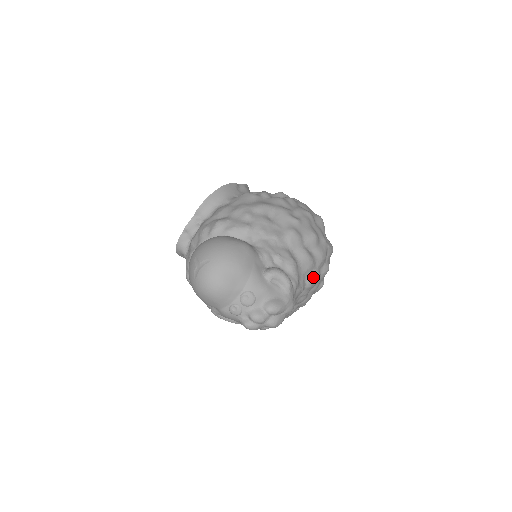
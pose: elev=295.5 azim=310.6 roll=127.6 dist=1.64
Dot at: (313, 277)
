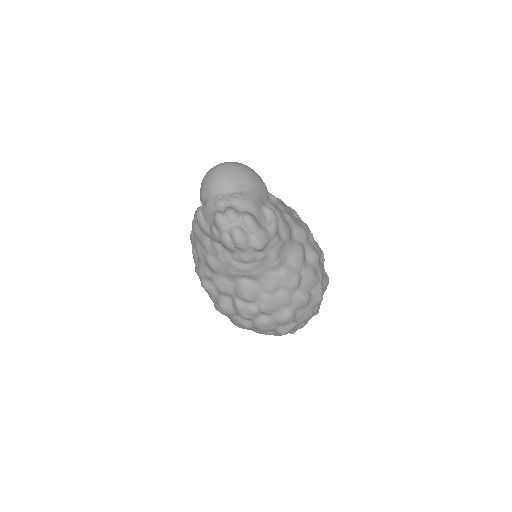
Dot at: (292, 272)
